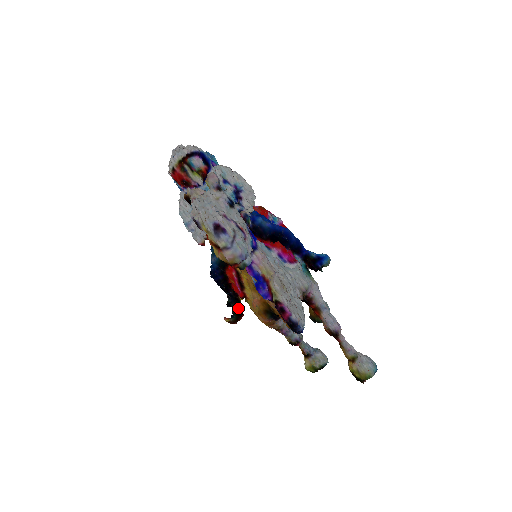
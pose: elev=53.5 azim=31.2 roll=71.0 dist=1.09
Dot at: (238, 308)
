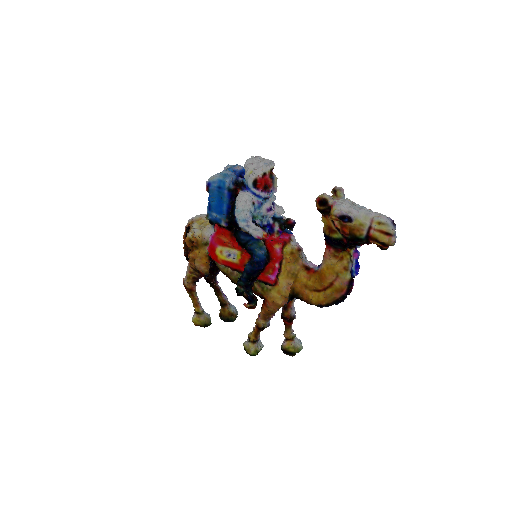
Dot at: (254, 296)
